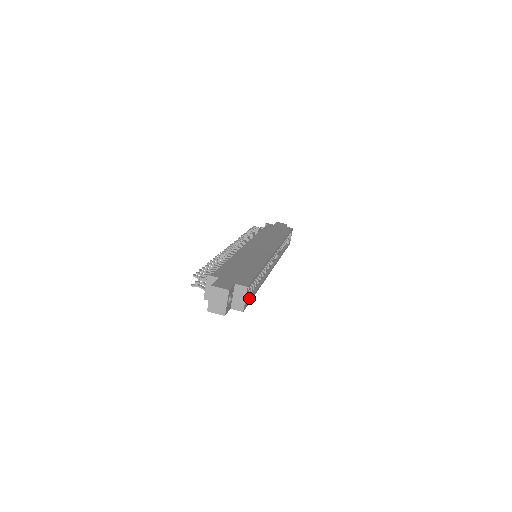
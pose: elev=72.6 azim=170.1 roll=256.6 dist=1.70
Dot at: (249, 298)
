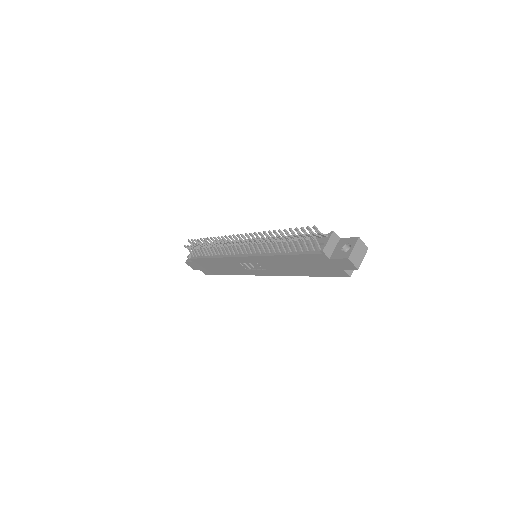
Dot at: occluded
